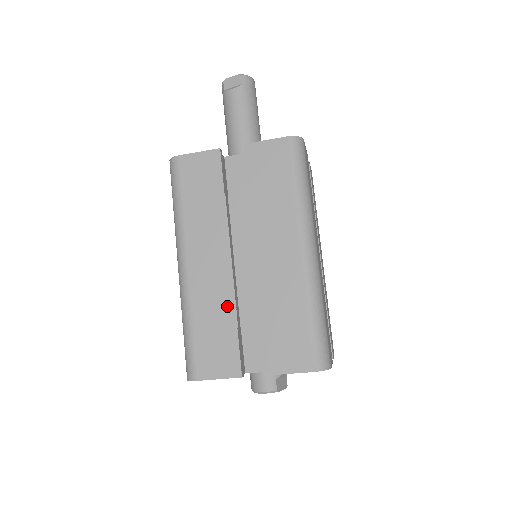
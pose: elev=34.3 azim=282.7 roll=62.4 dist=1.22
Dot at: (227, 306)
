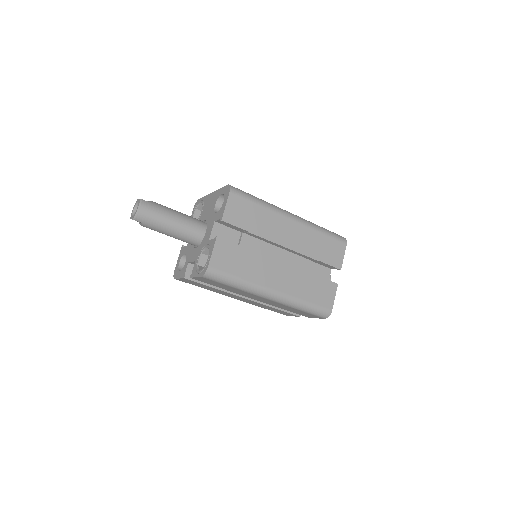
Dot at: (266, 306)
